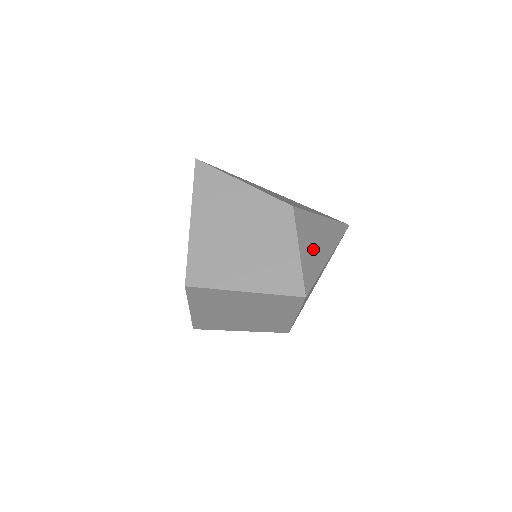
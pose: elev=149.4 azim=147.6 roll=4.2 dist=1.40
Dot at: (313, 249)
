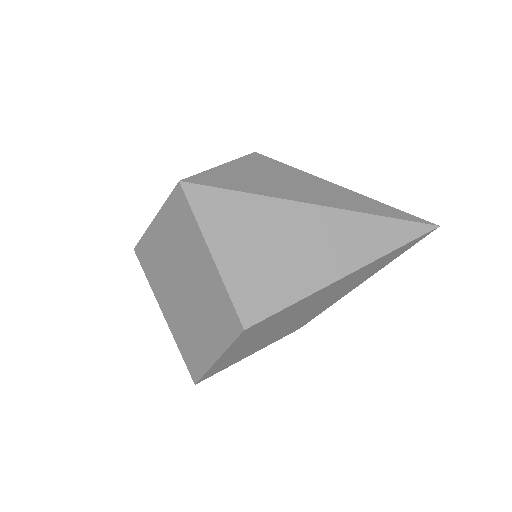
Dot at: (263, 180)
